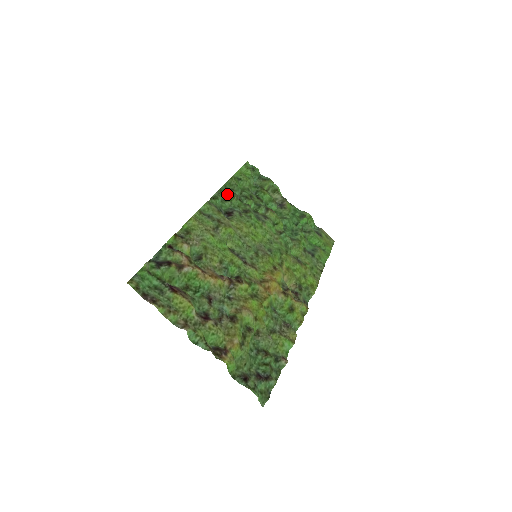
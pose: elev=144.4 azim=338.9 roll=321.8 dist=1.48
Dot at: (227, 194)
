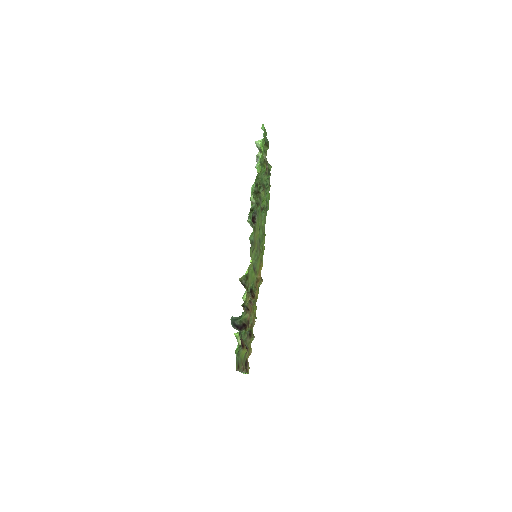
Dot at: occluded
